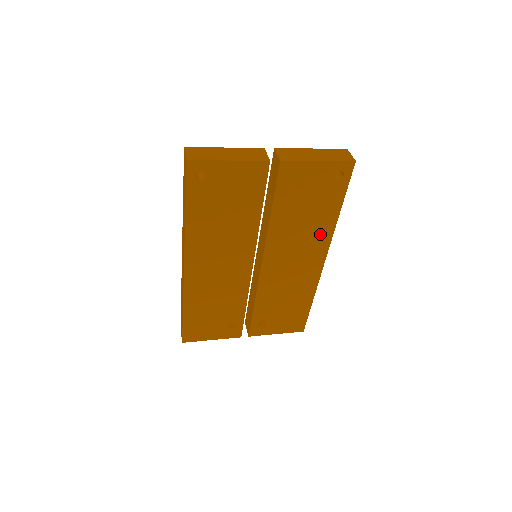
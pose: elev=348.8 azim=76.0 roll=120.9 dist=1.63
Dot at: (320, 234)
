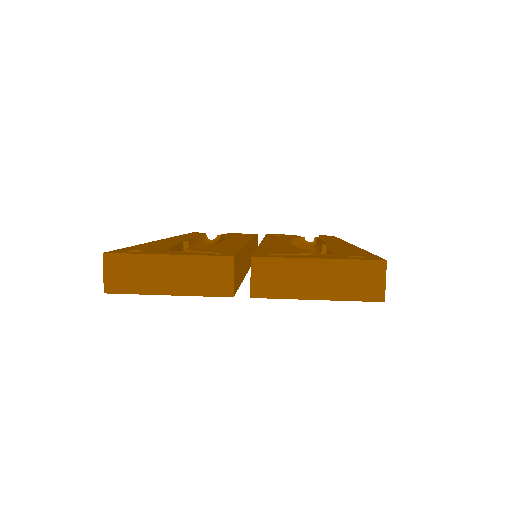
Dot at: occluded
